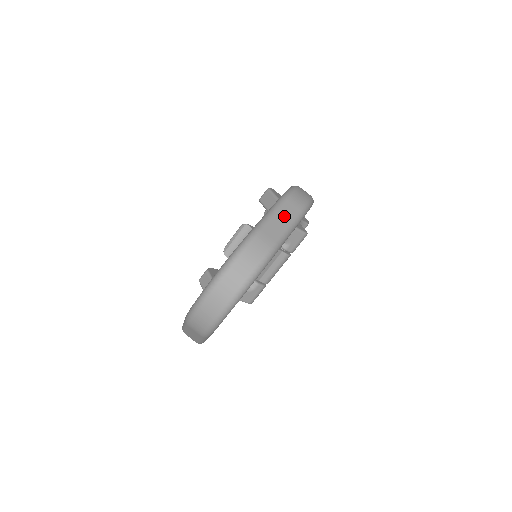
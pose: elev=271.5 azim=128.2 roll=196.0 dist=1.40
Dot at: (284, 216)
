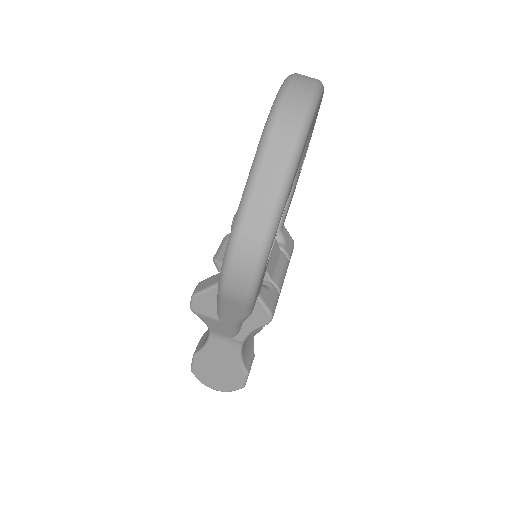
Dot at: occluded
